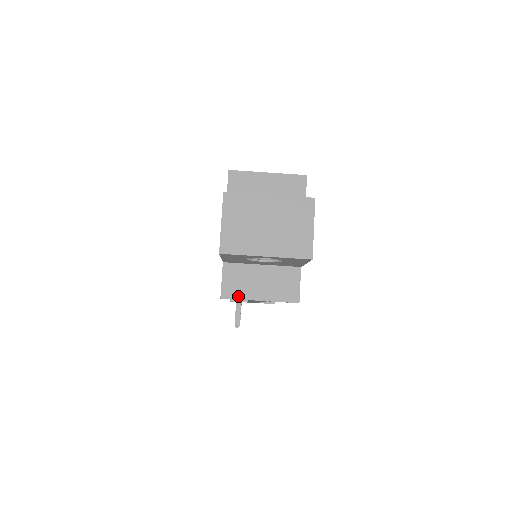
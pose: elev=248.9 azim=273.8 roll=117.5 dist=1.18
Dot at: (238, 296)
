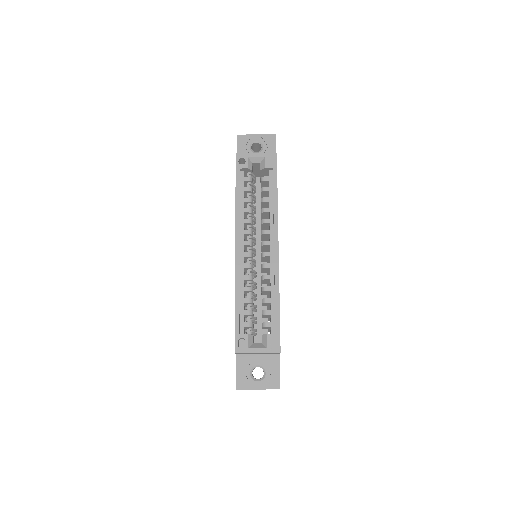
Dot at: occluded
